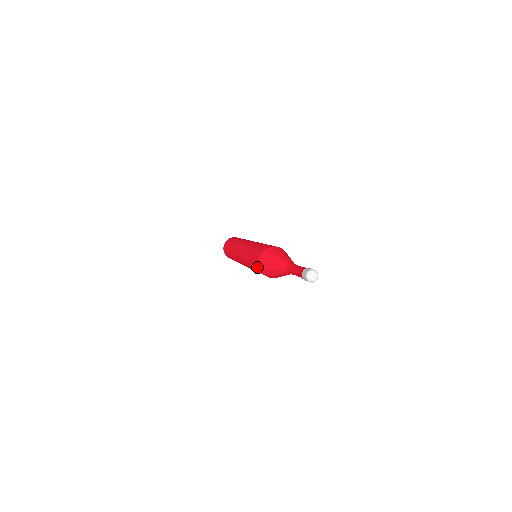
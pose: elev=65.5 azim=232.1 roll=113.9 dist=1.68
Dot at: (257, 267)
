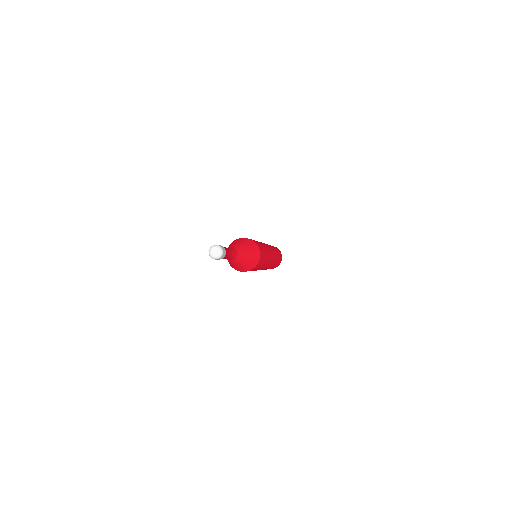
Dot at: occluded
